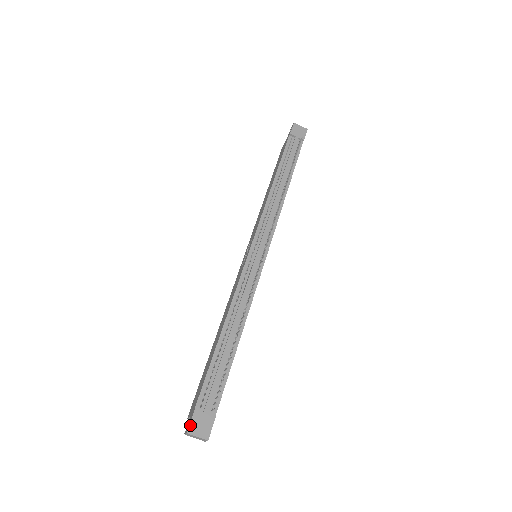
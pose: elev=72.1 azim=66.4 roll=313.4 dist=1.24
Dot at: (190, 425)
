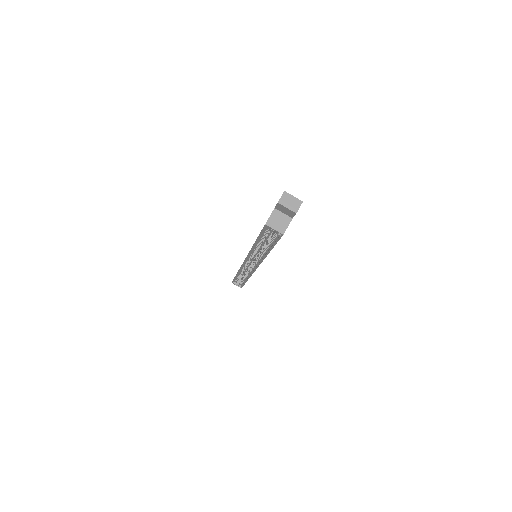
Dot at: (283, 194)
